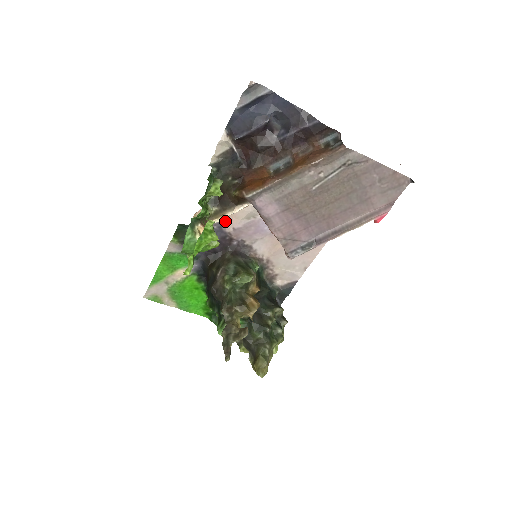
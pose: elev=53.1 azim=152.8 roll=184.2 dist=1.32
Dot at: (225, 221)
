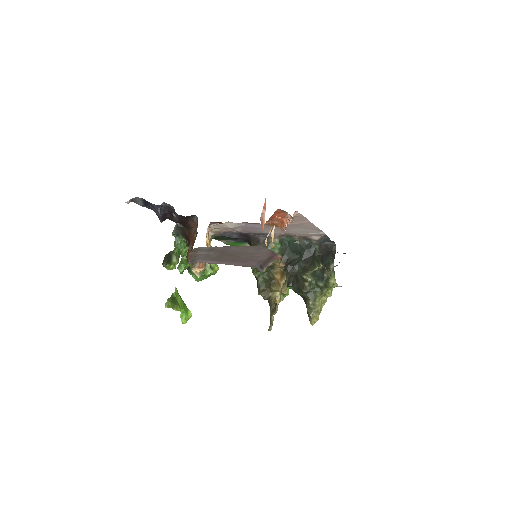
Dot at: (228, 231)
